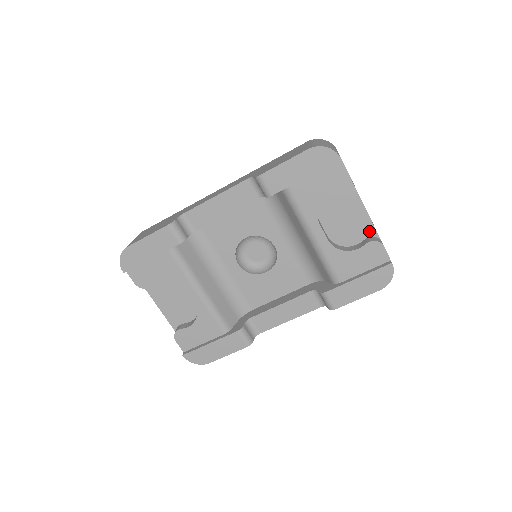
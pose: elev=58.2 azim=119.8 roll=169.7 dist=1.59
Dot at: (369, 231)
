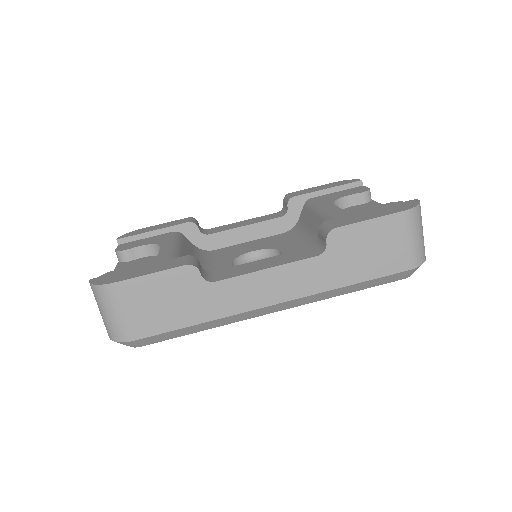
Dot at: occluded
